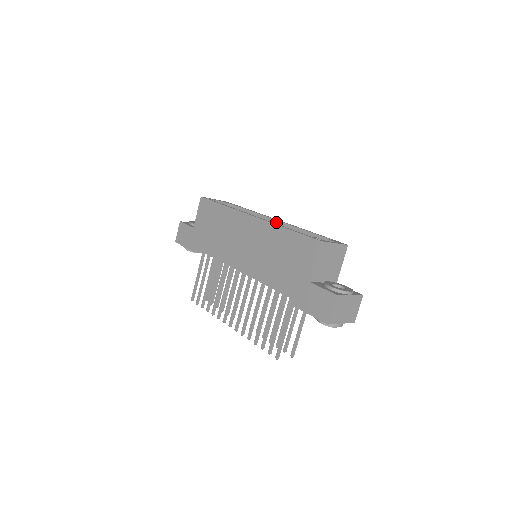
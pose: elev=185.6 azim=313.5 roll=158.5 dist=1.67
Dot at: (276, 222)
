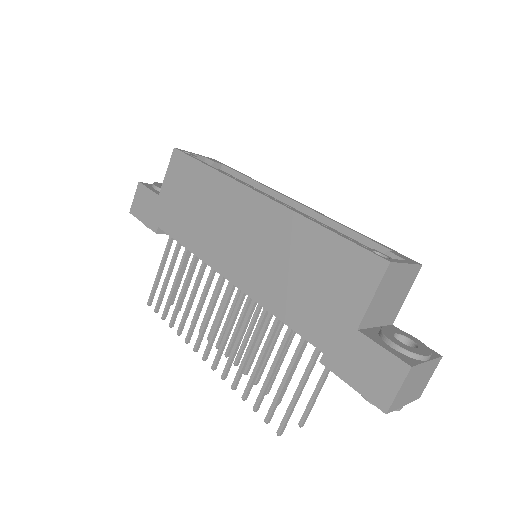
Dot at: (293, 204)
